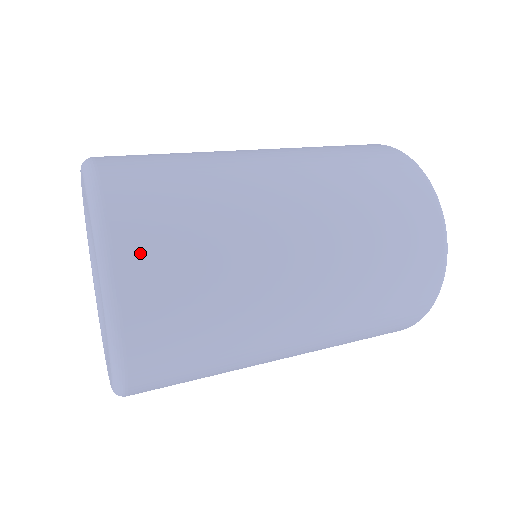
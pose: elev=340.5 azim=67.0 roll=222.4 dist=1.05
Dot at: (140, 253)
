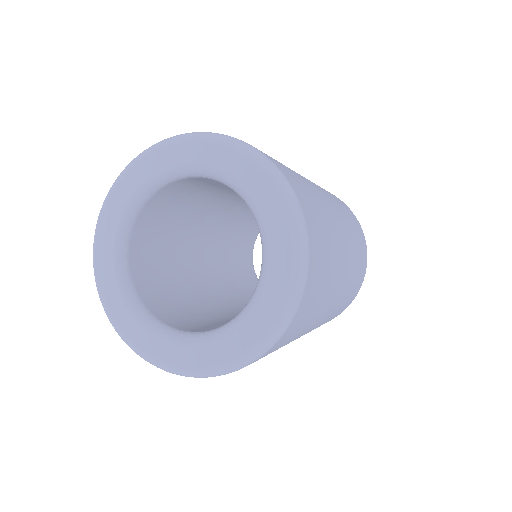
Dot at: occluded
